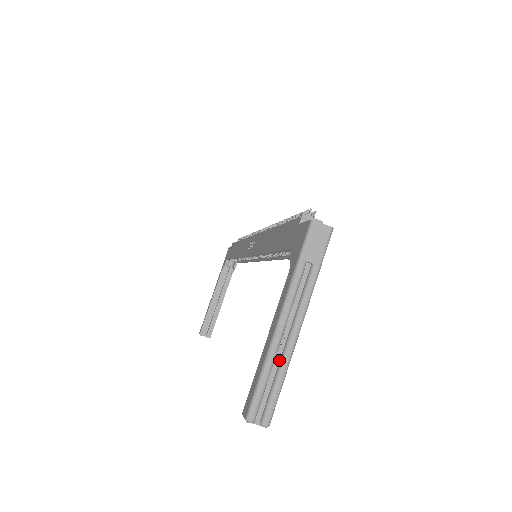
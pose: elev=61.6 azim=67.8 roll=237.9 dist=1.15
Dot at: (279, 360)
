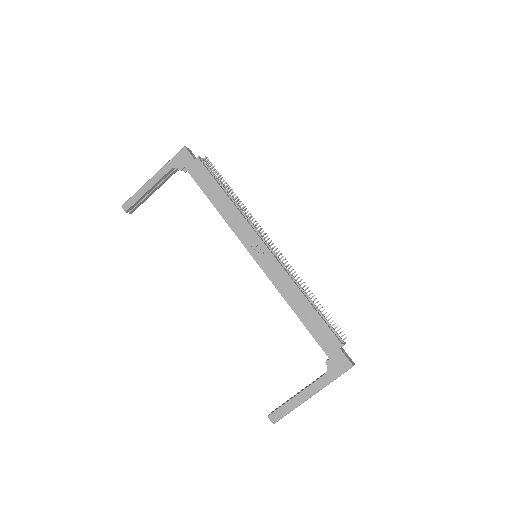
Dot at: occluded
